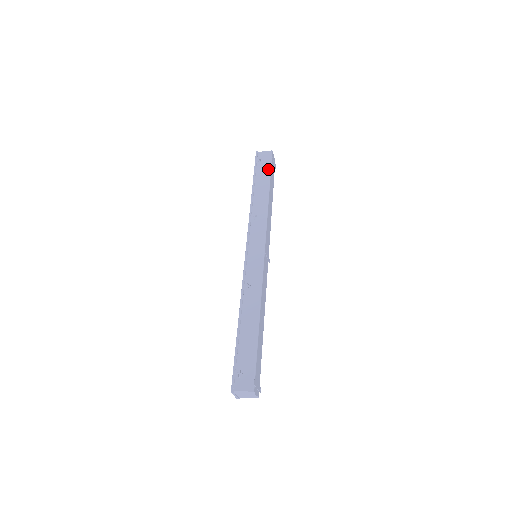
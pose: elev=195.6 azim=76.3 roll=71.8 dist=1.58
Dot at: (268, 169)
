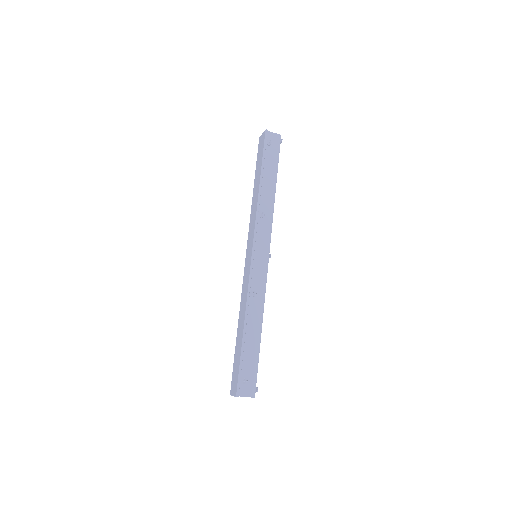
Dot at: (276, 158)
